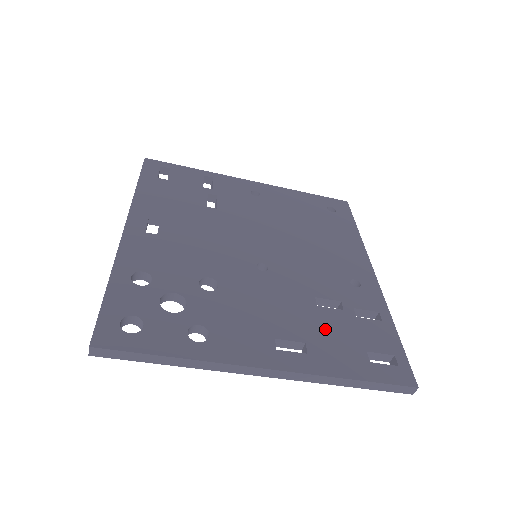
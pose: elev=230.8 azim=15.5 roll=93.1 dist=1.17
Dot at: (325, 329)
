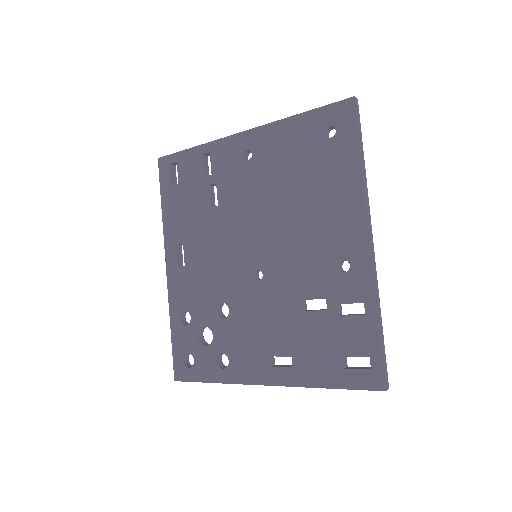
Dot at: (308, 338)
